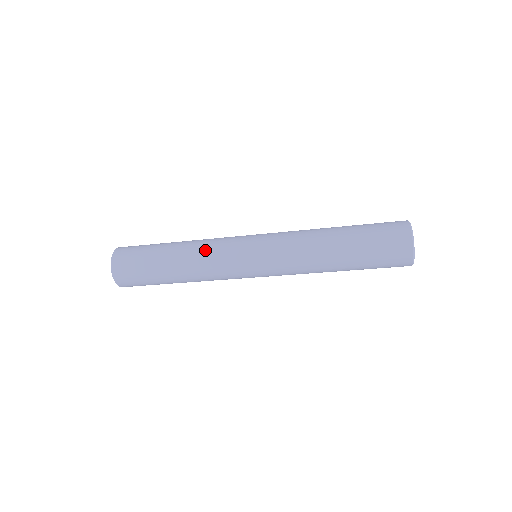
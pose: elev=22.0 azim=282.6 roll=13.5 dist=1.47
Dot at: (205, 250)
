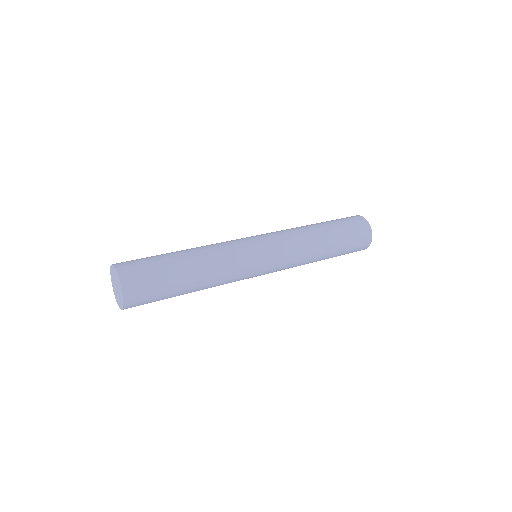
Dot at: (226, 275)
